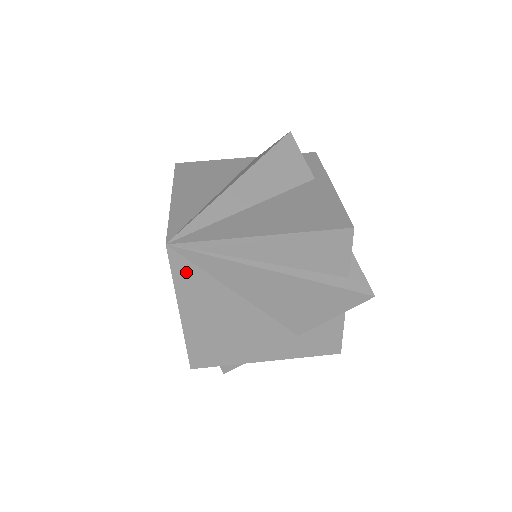
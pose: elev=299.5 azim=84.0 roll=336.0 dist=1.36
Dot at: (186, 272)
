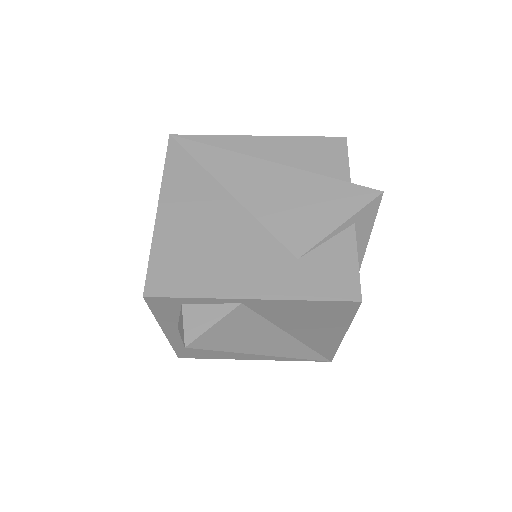
Dot at: (180, 161)
